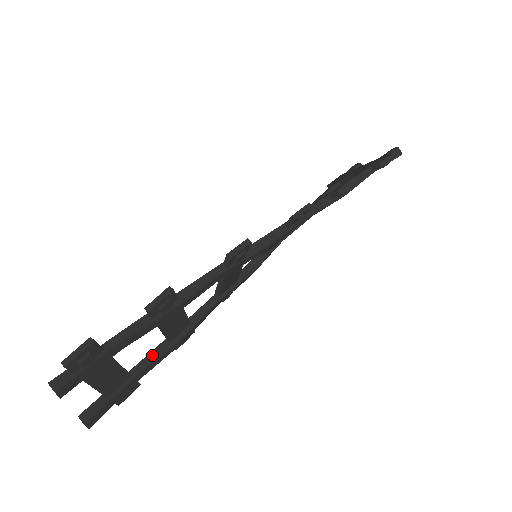
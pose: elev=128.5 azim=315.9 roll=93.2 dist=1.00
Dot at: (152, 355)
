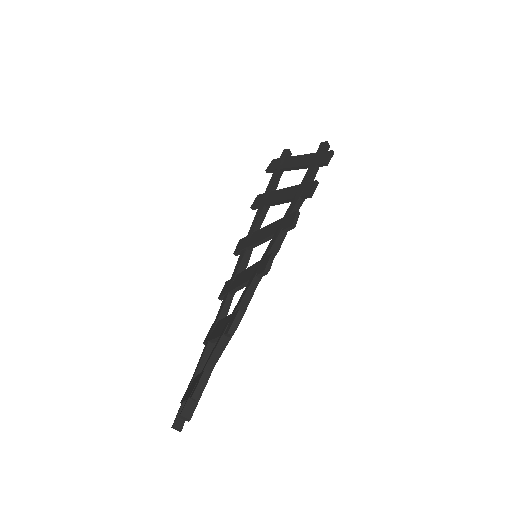
Dot at: (204, 358)
